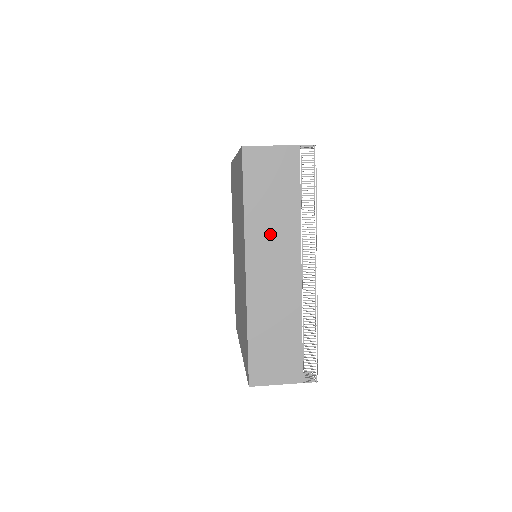
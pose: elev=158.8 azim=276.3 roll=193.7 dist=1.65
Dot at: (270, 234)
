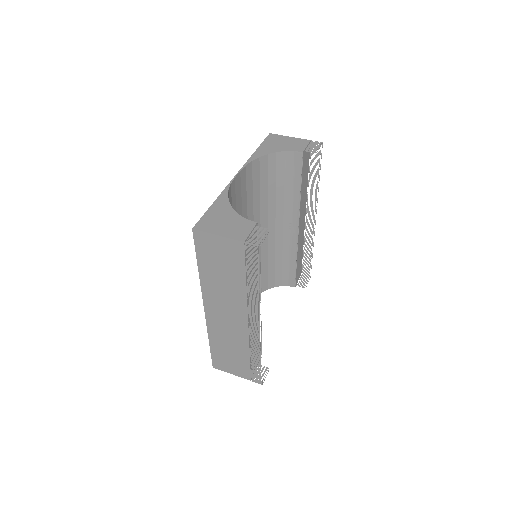
Dot at: (221, 294)
